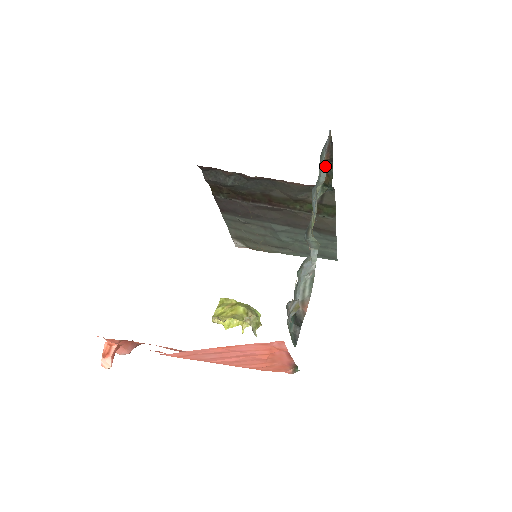
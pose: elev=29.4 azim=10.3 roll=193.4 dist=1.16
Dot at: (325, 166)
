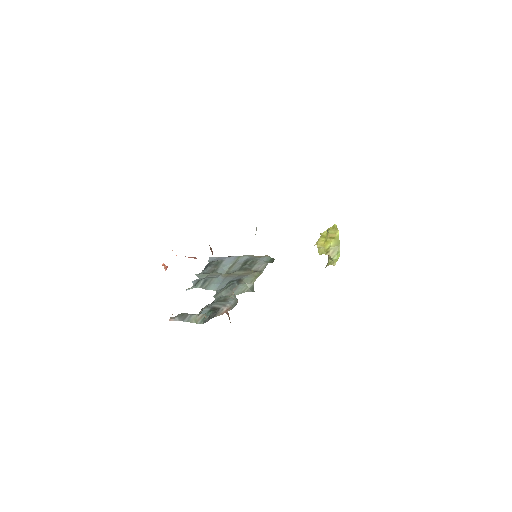
Dot at: occluded
